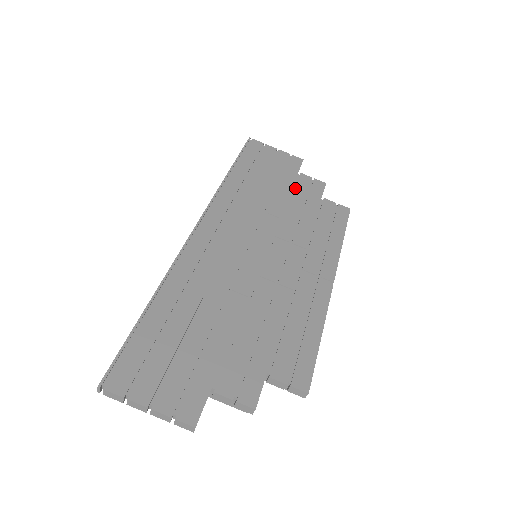
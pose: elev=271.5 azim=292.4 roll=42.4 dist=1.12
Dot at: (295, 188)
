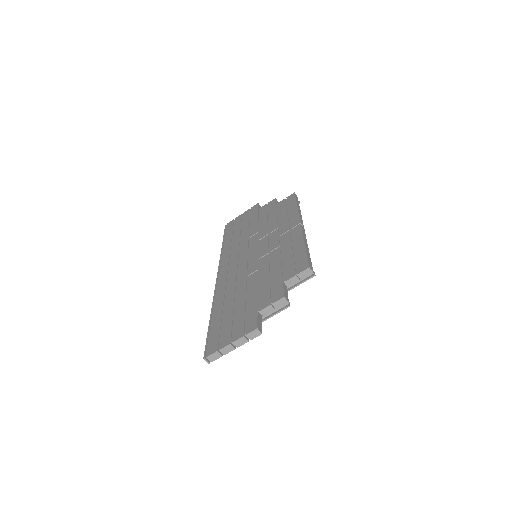
Dot at: (260, 216)
